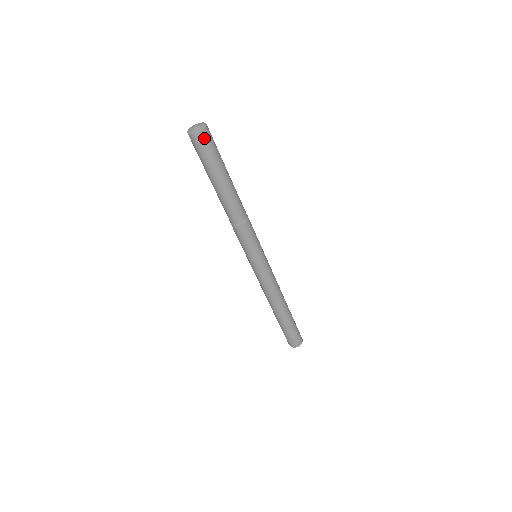
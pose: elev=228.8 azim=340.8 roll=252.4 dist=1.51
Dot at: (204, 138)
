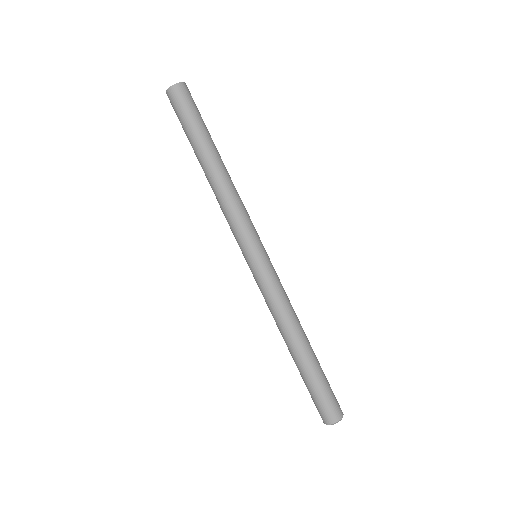
Dot at: (185, 91)
